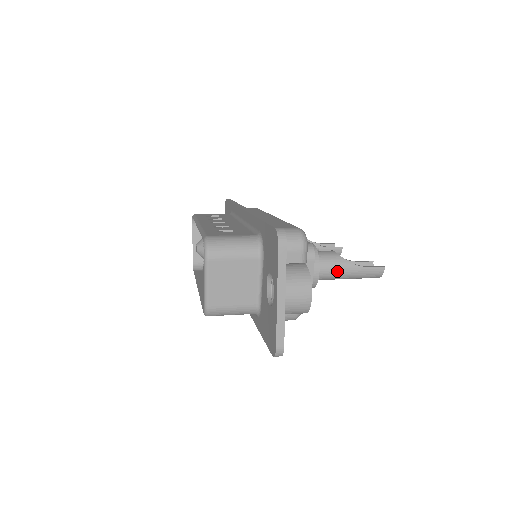
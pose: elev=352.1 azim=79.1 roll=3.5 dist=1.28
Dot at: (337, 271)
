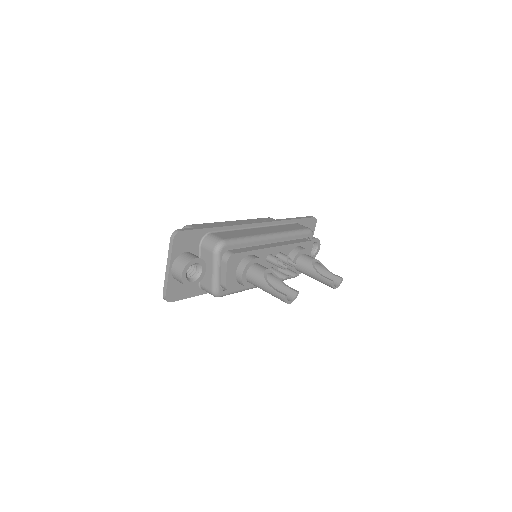
Dot at: (257, 282)
